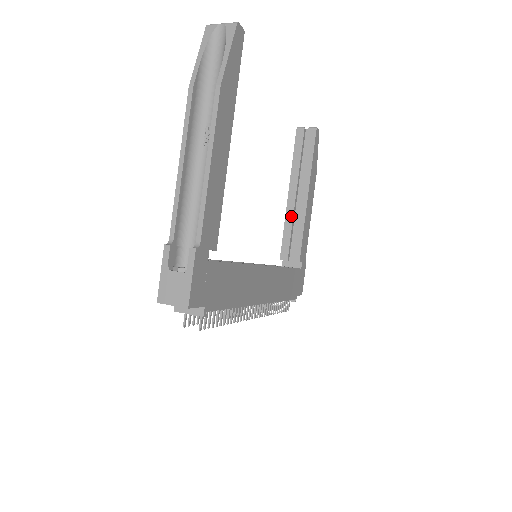
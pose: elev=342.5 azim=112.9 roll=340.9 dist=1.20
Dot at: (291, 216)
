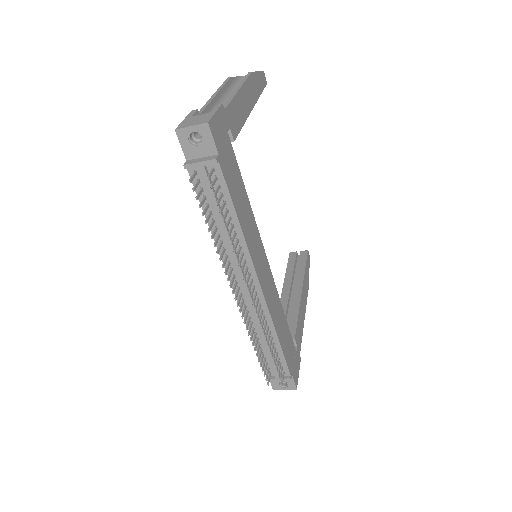
Dot at: (285, 305)
